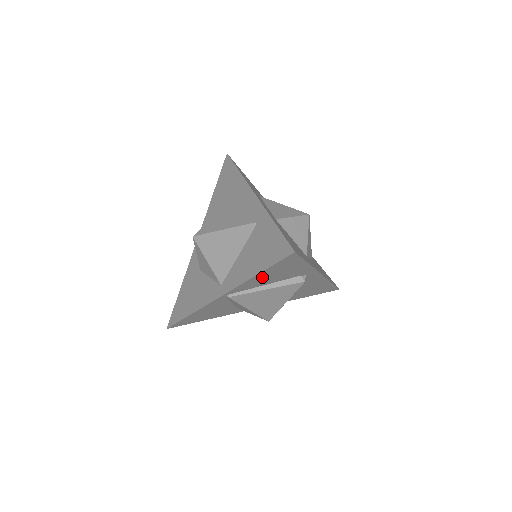
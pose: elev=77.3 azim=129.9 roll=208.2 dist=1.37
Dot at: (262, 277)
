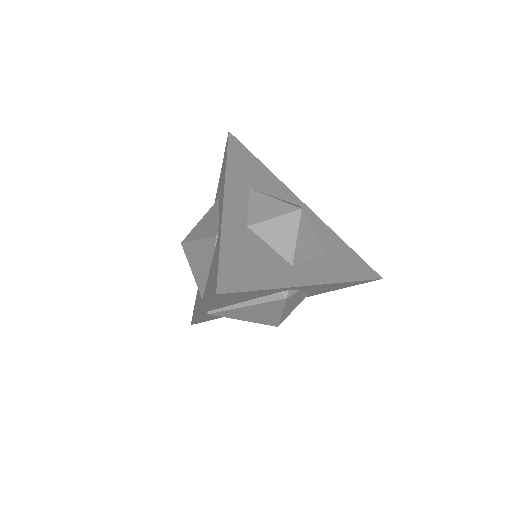
Dot at: (221, 303)
